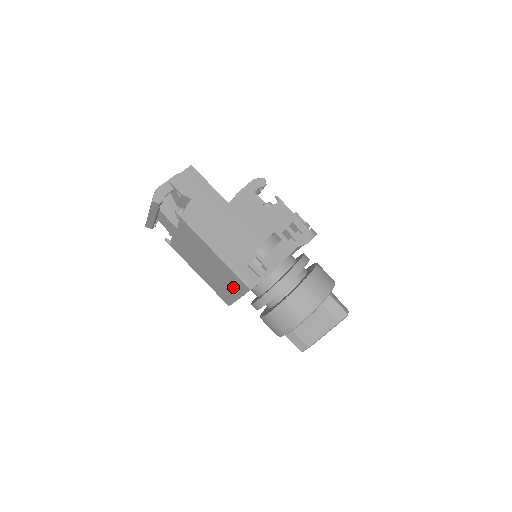
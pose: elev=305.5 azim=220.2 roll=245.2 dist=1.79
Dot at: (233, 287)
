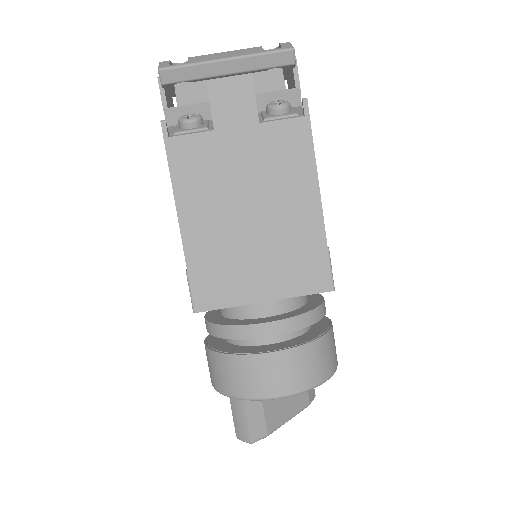
Dot at: (281, 275)
